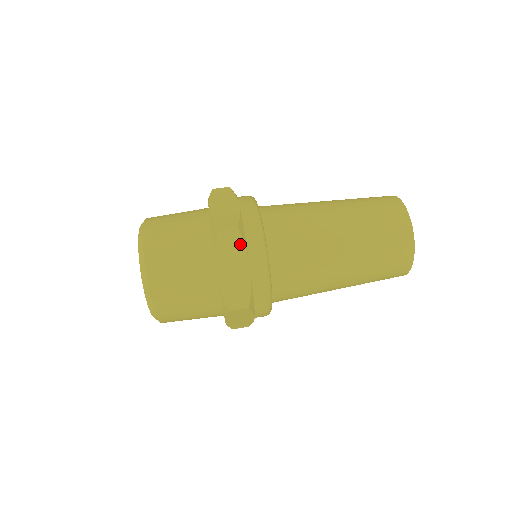
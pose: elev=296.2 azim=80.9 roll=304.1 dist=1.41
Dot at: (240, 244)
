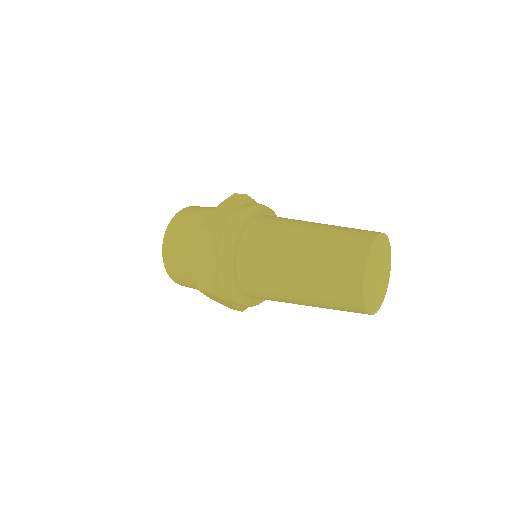
Dot at: (240, 201)
